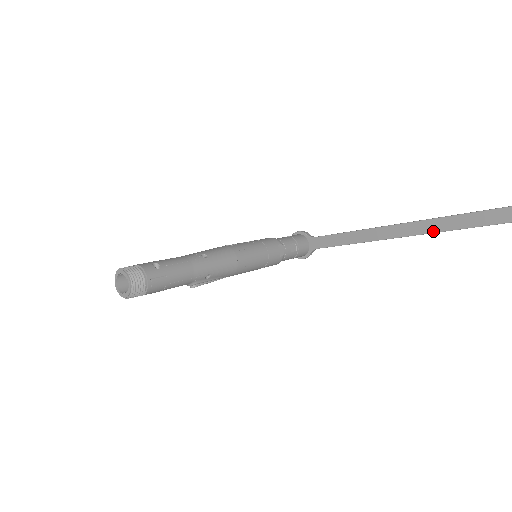
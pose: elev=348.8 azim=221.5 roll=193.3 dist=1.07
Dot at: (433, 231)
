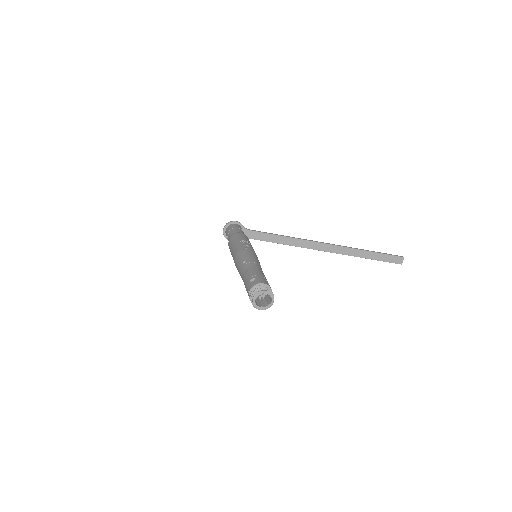
Dot at: (327, 251)
